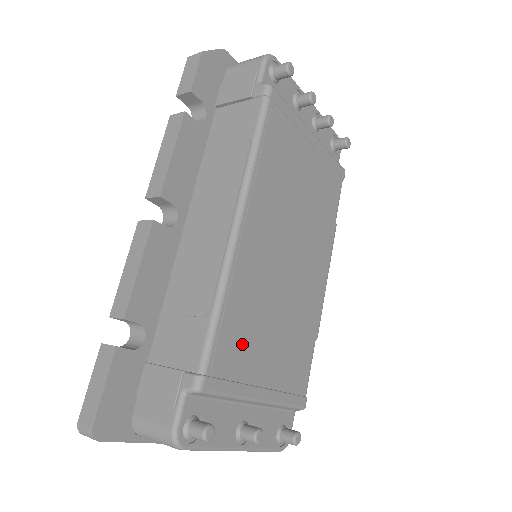
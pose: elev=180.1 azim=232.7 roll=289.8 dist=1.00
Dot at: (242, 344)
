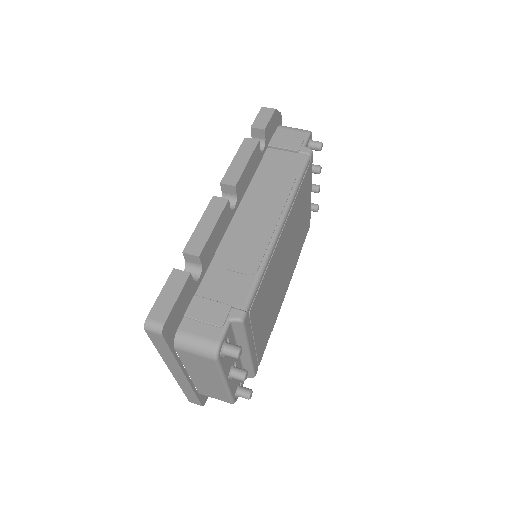
Dot at: (260, 305)
